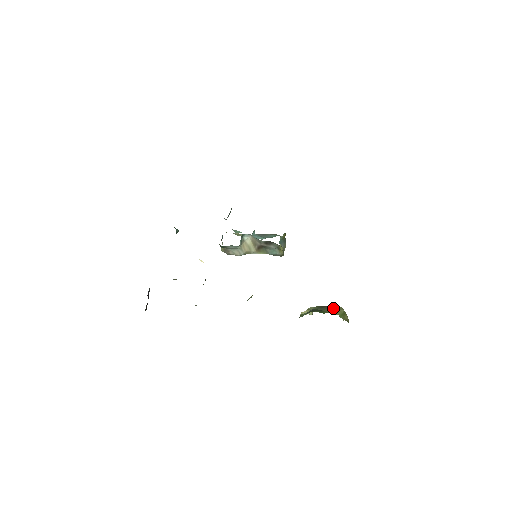
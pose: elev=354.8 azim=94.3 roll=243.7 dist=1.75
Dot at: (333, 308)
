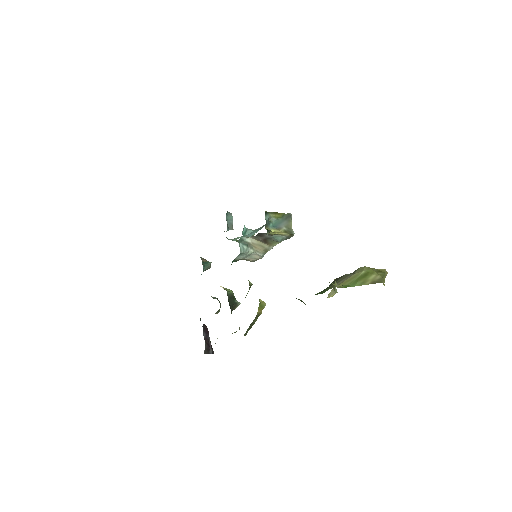
Dot at: (347, 276)
